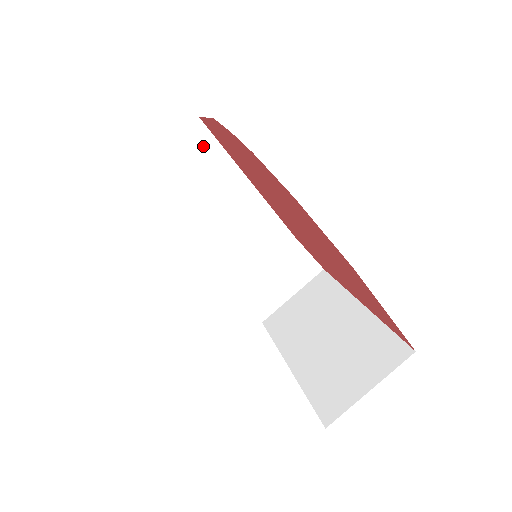
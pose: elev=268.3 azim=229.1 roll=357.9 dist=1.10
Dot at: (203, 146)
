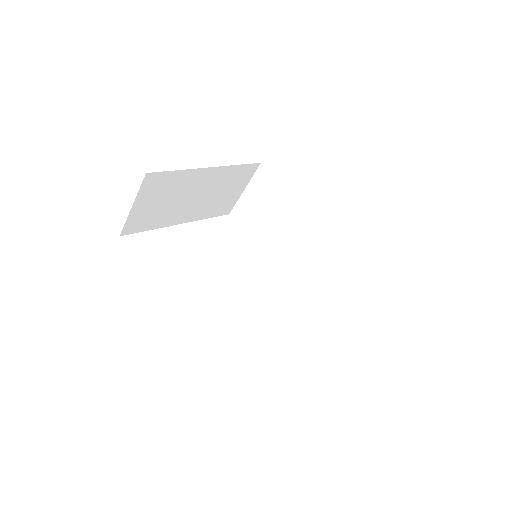
Dot at: (161, 182)
